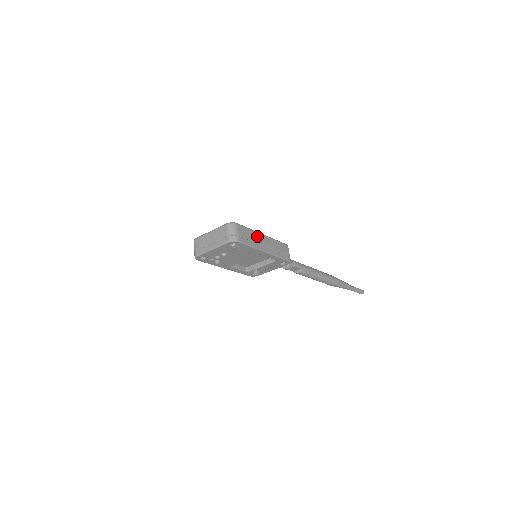
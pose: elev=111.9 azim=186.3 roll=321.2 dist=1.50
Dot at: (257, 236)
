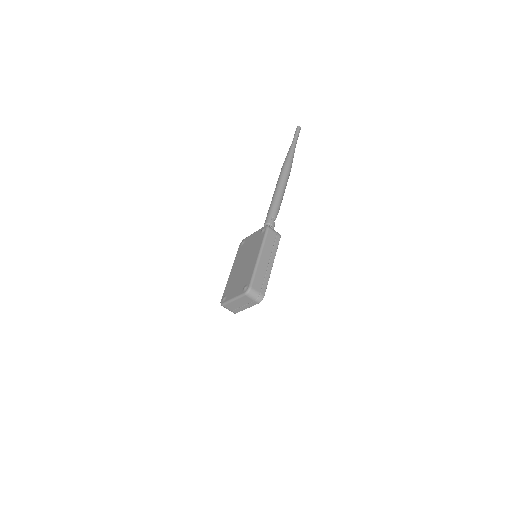
Dot at: (261, 267)
